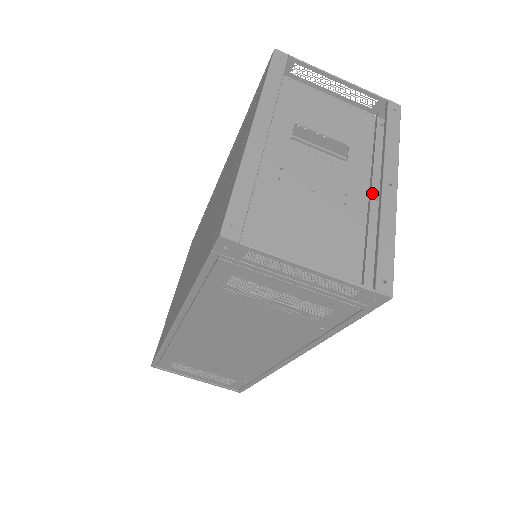
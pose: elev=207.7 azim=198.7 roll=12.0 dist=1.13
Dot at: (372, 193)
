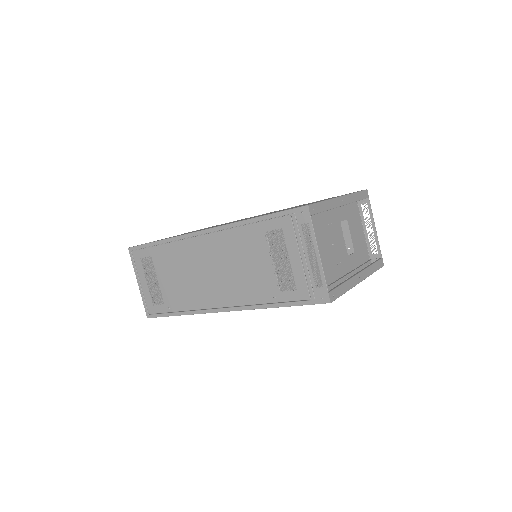
Dot at: (347, 275)
